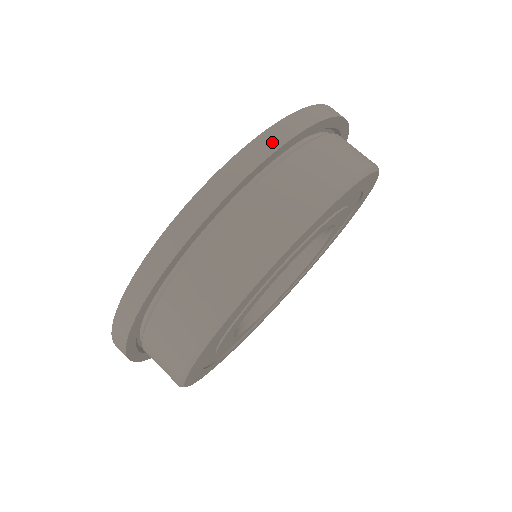
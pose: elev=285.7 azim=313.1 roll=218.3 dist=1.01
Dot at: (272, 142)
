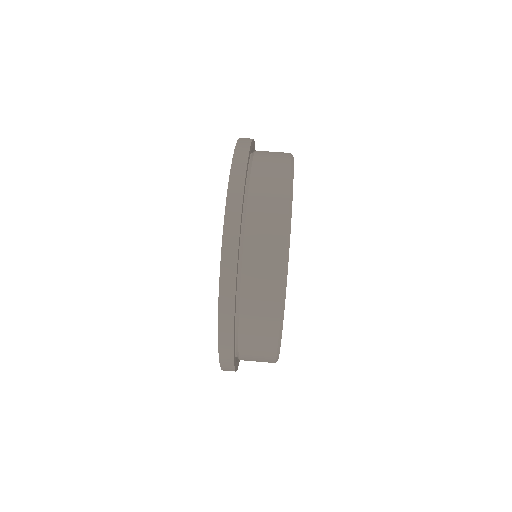
Dot at: (237, 189)
